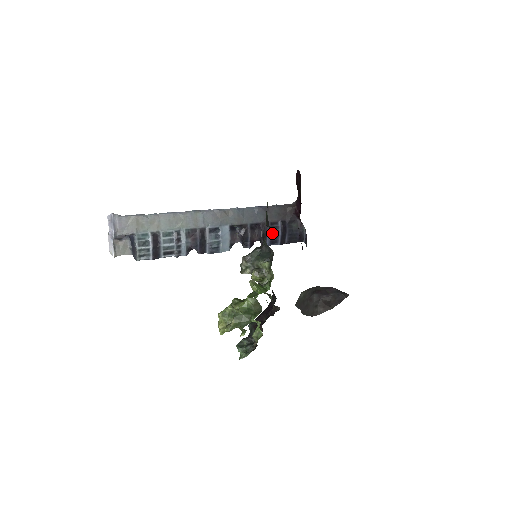
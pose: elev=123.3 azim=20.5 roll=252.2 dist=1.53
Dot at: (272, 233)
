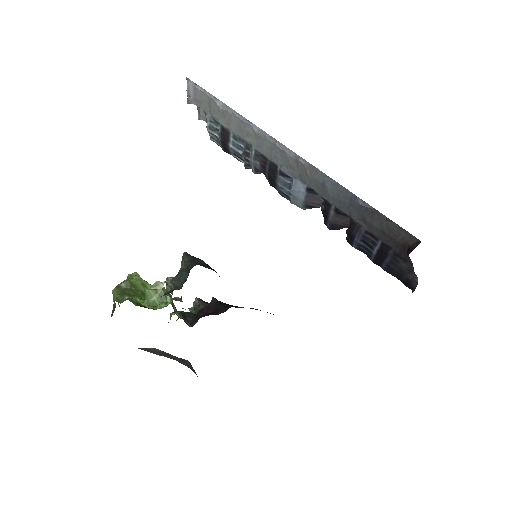
Dot at: (364, 242)
